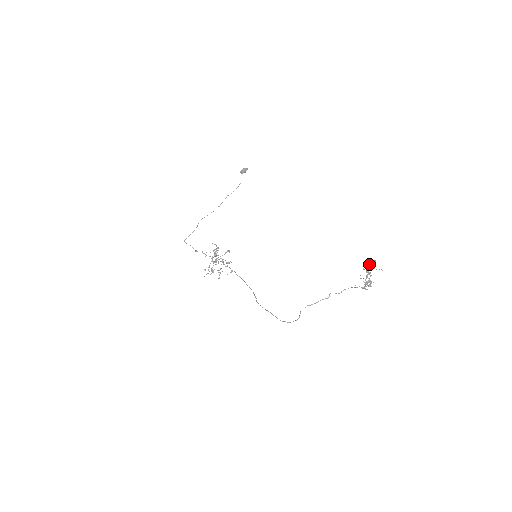
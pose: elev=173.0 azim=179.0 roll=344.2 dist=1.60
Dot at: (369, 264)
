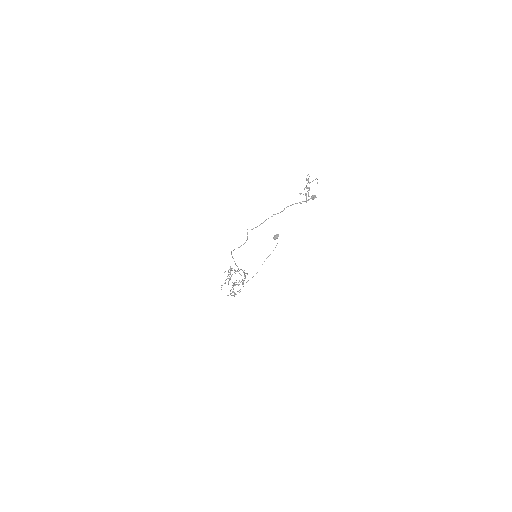
Dot at: occluded
